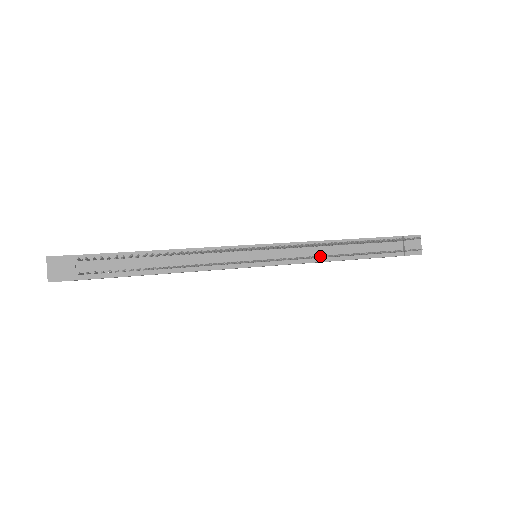
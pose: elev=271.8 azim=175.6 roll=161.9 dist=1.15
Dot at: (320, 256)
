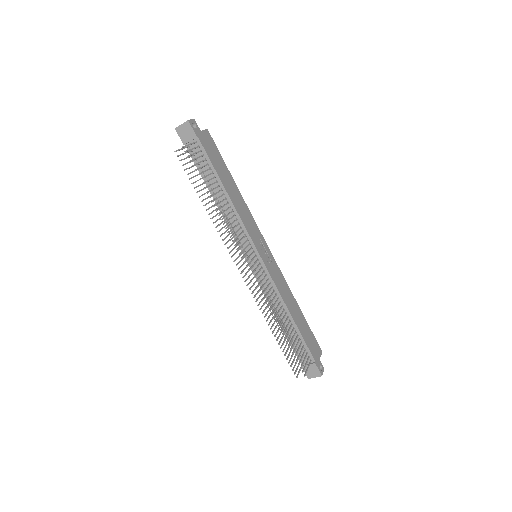
Dot at: (258, 304)
